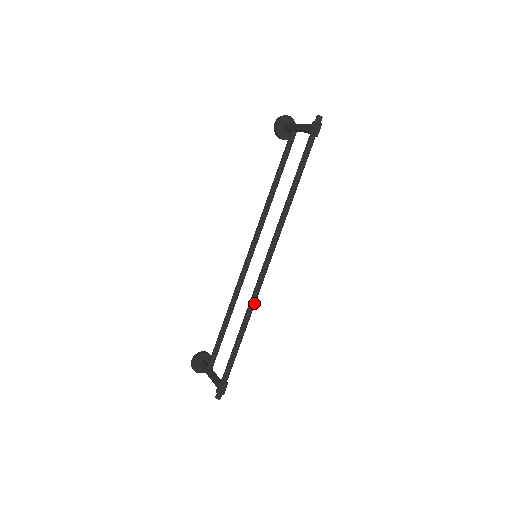
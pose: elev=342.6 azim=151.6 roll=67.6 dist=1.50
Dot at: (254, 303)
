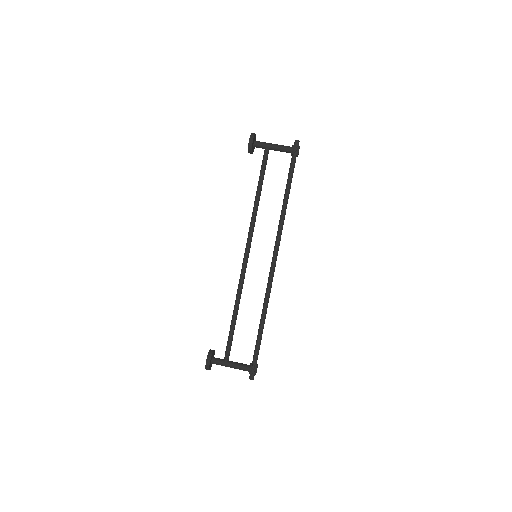
Dot at: occluded
